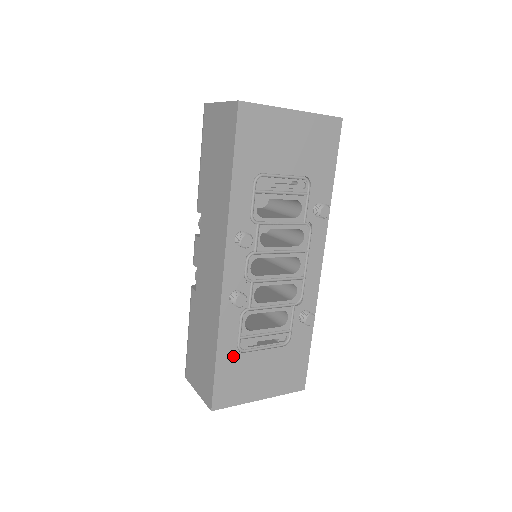
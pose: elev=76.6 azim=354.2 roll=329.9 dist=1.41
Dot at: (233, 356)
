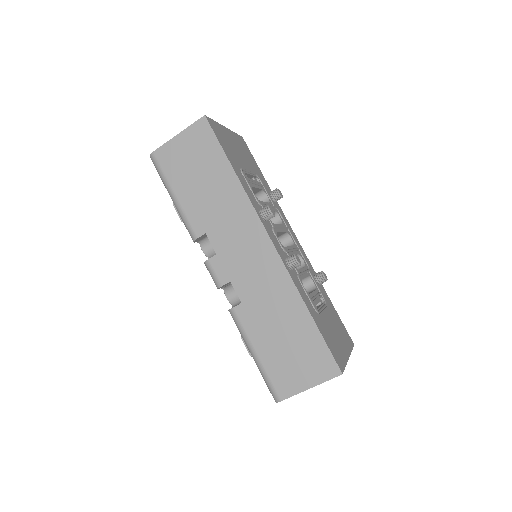
Dot at: (318, 318)
